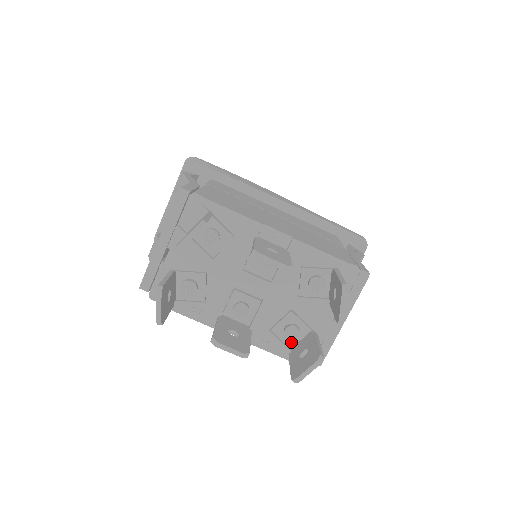
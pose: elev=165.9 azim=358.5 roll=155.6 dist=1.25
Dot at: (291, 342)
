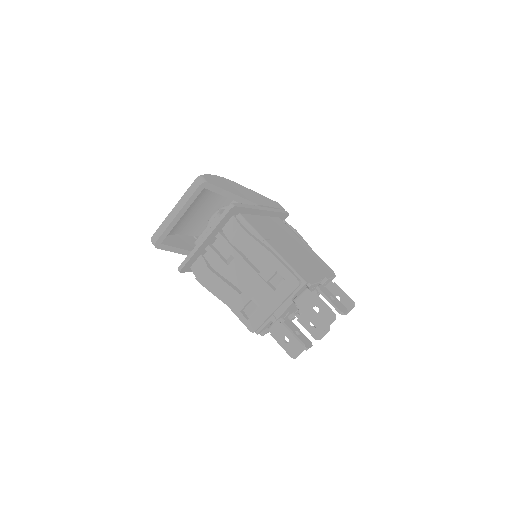
Dot at: (298, 314)
